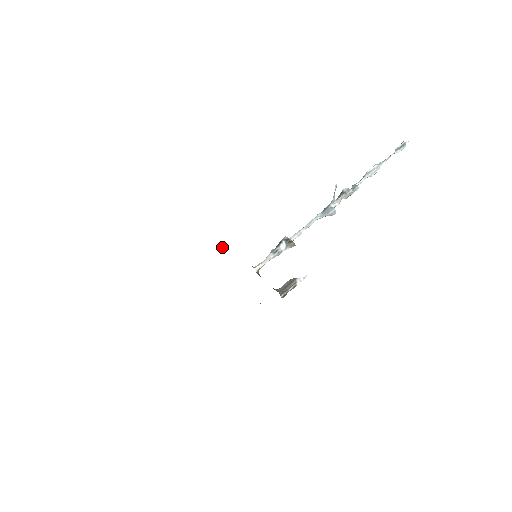
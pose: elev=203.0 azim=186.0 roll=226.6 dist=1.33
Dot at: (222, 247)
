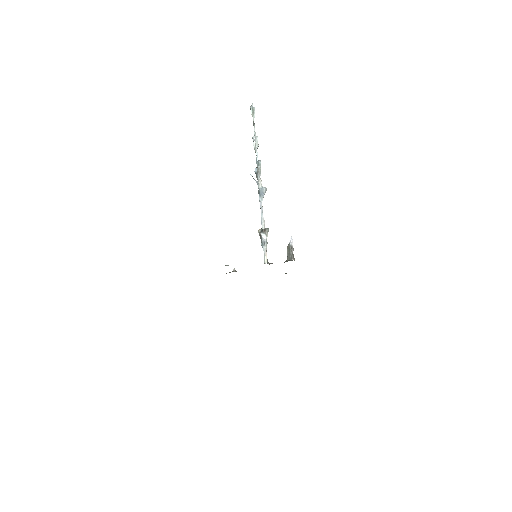
Dot at: occluded
